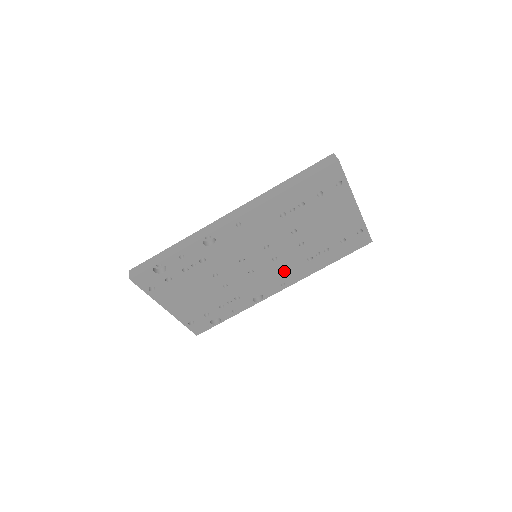
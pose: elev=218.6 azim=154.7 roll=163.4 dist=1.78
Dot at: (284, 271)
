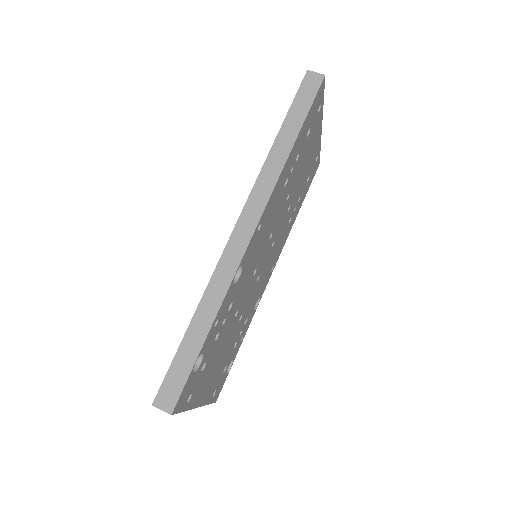
Dot at: (275, 252)
